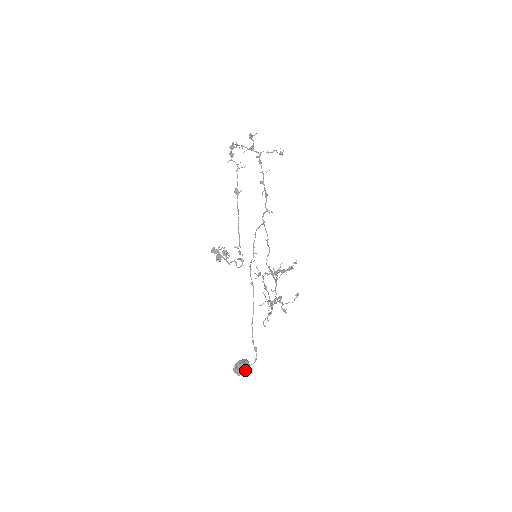
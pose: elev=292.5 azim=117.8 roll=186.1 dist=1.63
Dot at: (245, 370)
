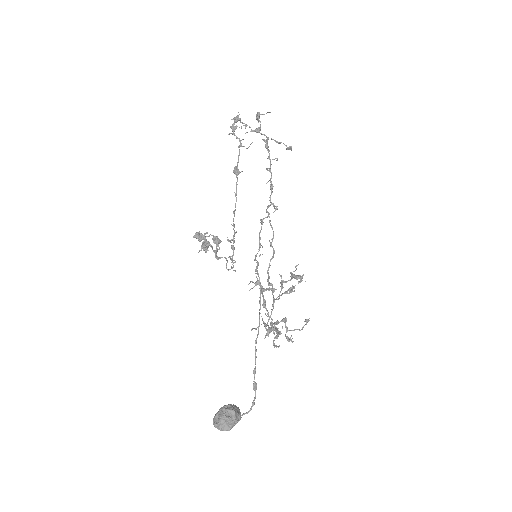
Dot at: (235, 421)
